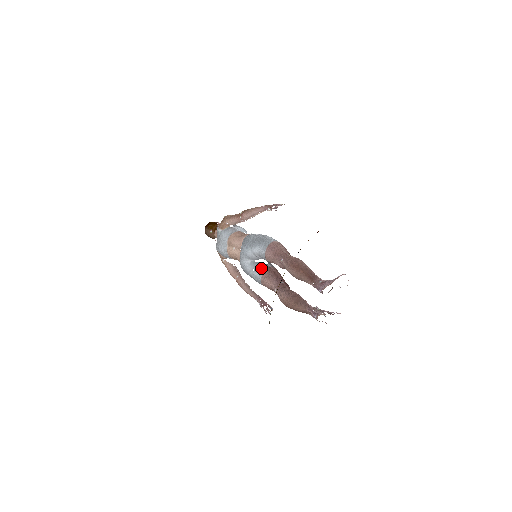
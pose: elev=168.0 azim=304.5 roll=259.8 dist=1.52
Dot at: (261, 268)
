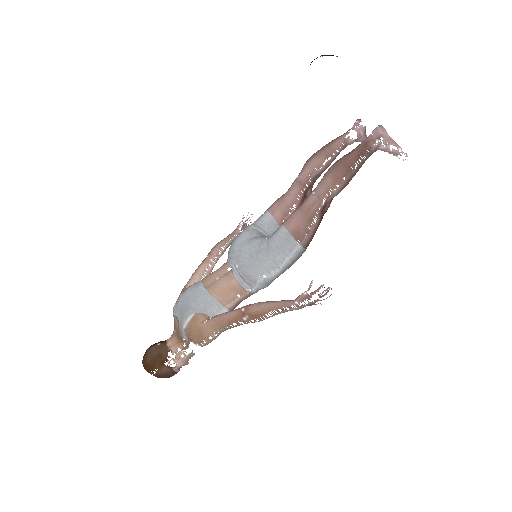
Dot at: occluded
